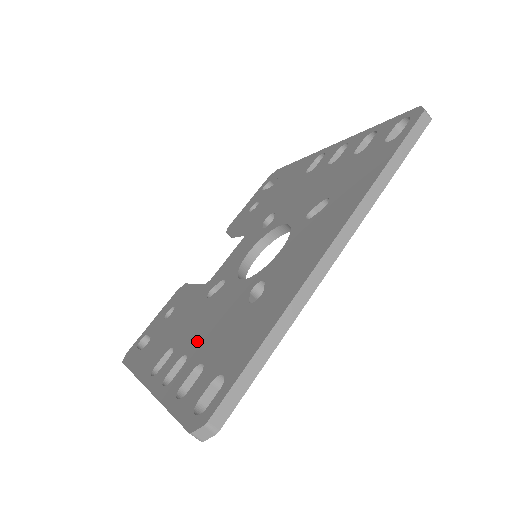
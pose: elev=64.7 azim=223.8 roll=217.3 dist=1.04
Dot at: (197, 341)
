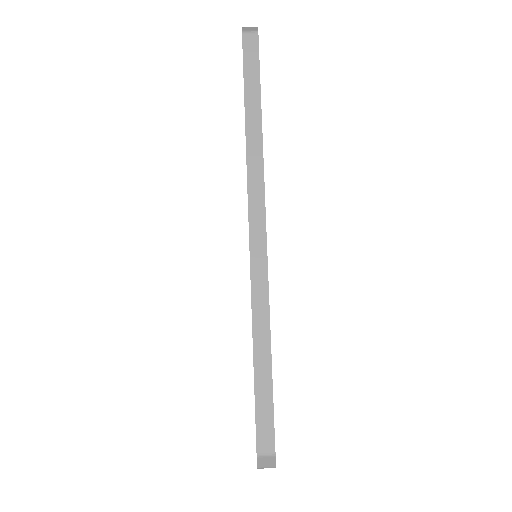
Dot at: occluded
